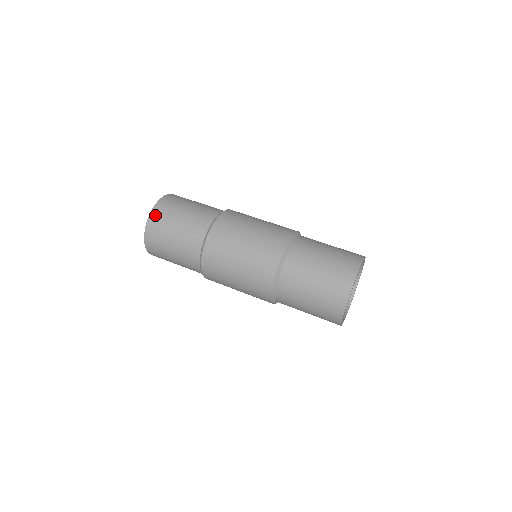
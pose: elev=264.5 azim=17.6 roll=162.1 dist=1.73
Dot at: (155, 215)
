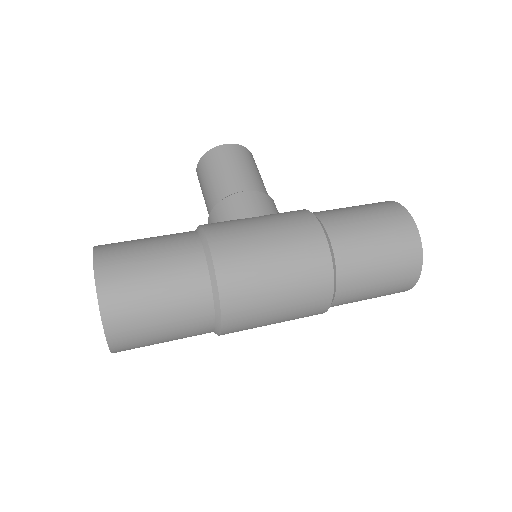
Dot at: (117, 337)
